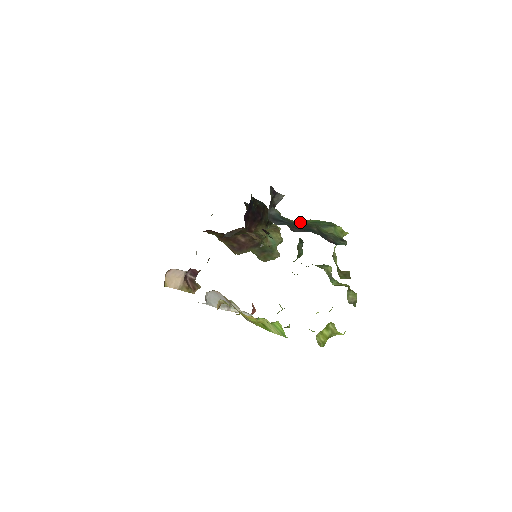
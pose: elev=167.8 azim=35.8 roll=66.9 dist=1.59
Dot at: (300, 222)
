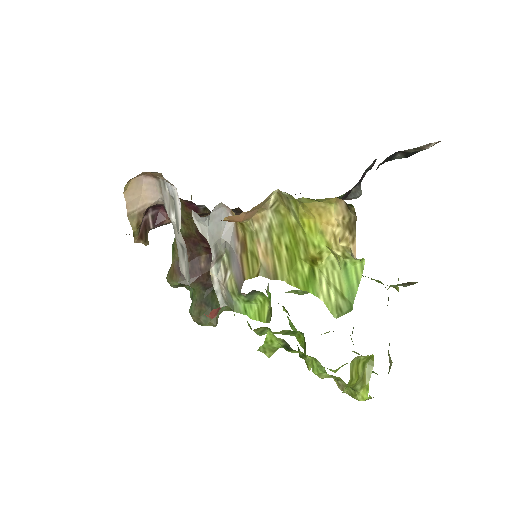
Dot at: occluded
